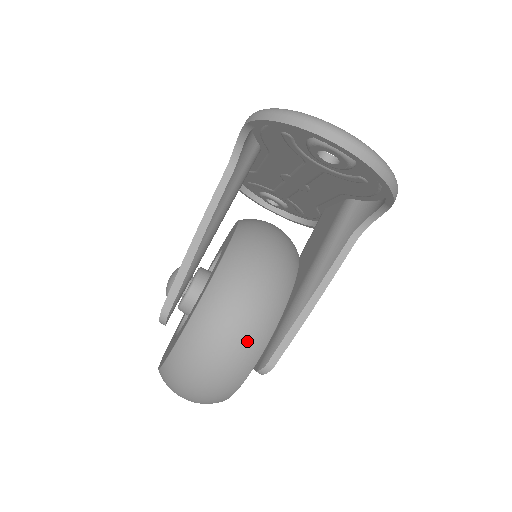
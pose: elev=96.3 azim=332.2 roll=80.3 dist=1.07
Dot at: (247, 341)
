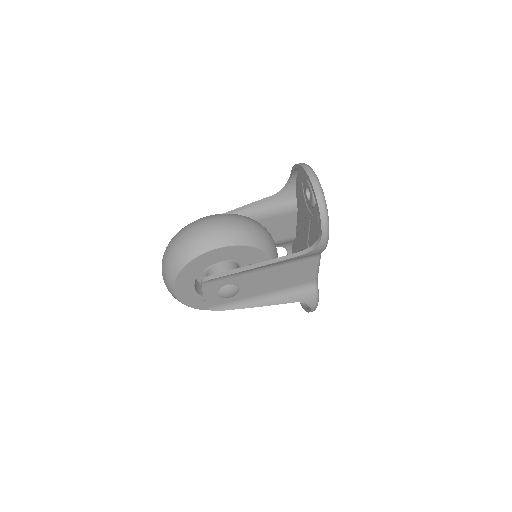
Dot at: (209, 236)
